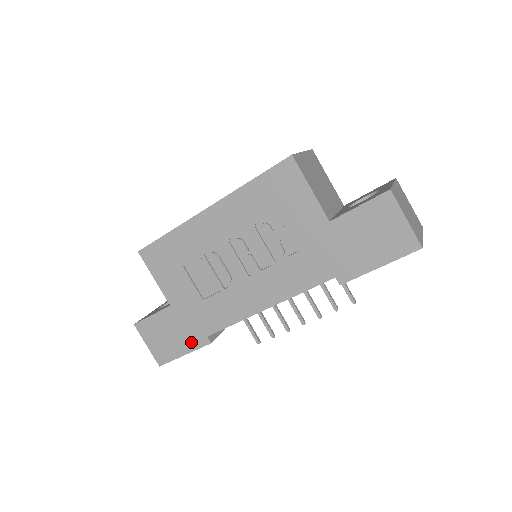
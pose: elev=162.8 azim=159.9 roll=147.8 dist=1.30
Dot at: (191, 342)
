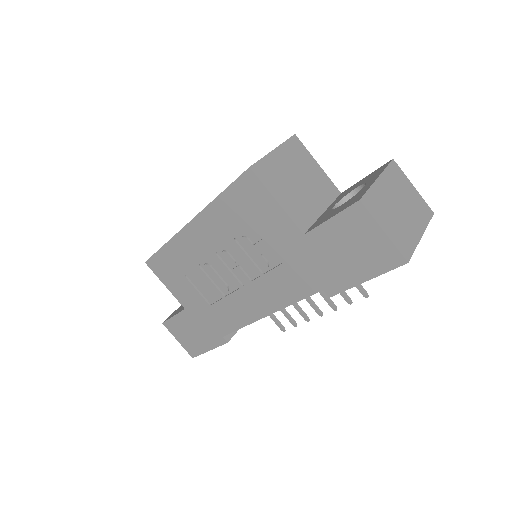
Dot at: (211, 340)
